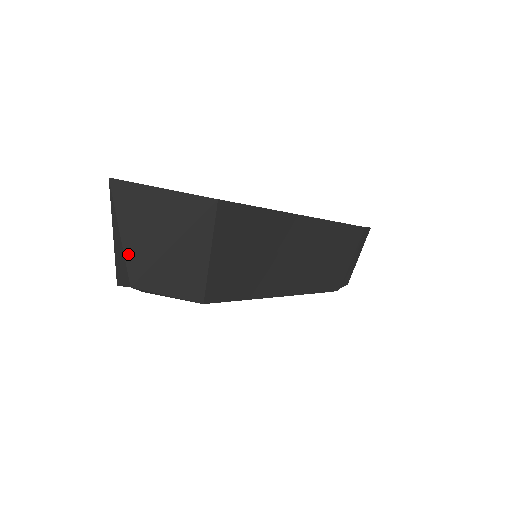
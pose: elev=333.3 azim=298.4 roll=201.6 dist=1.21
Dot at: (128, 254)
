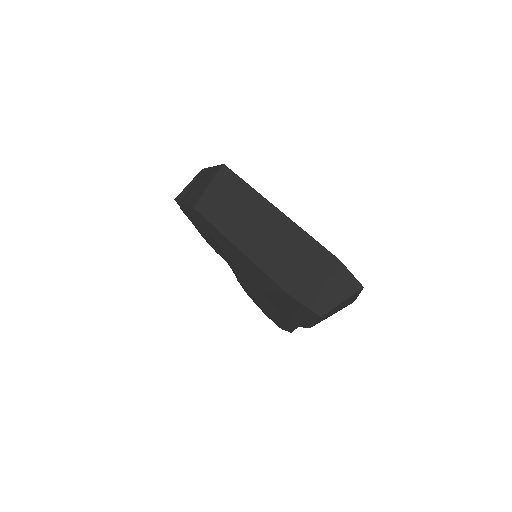
Dot at: (187, 192)
